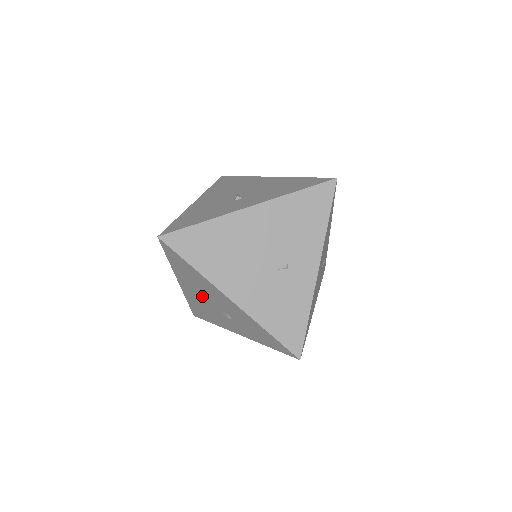
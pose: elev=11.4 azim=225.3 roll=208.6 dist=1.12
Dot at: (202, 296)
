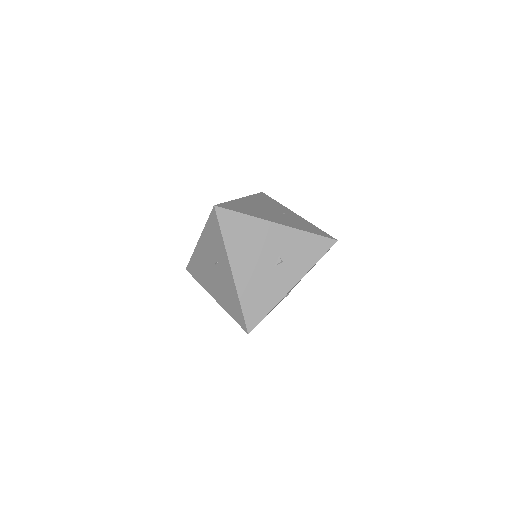
Dot at: (255, 261)
